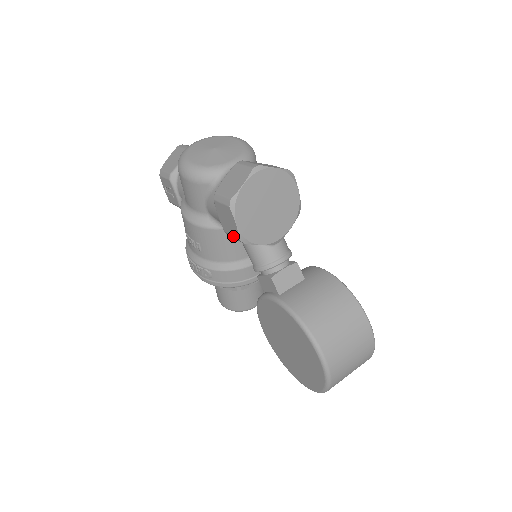
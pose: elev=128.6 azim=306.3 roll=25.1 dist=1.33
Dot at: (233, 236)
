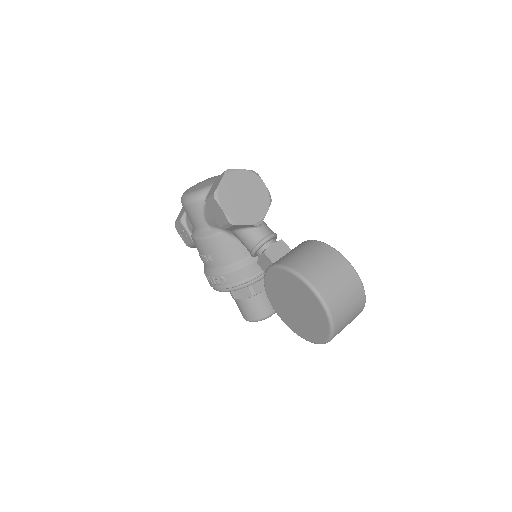
Dot at: (225, 224)
